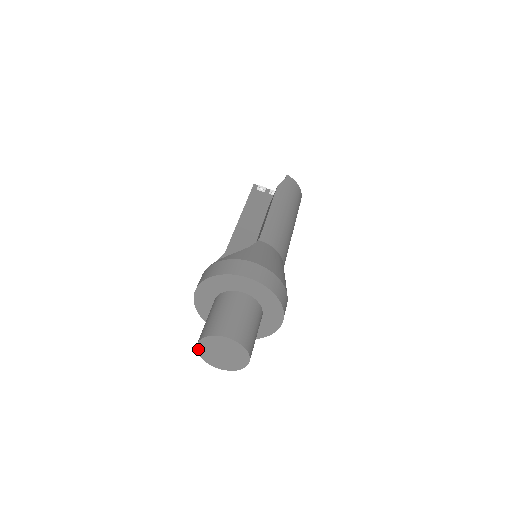
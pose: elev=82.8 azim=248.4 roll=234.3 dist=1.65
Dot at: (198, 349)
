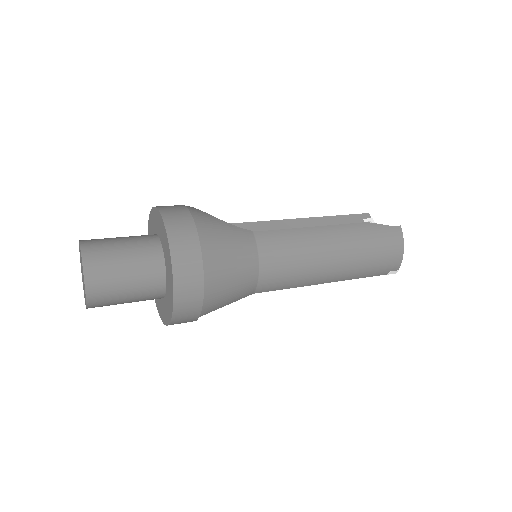
Dot at: occluded
